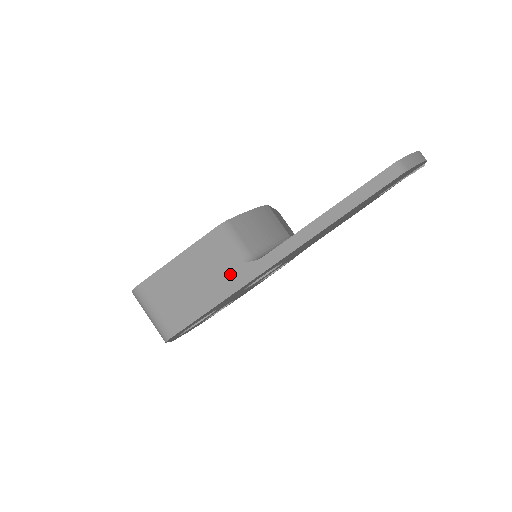
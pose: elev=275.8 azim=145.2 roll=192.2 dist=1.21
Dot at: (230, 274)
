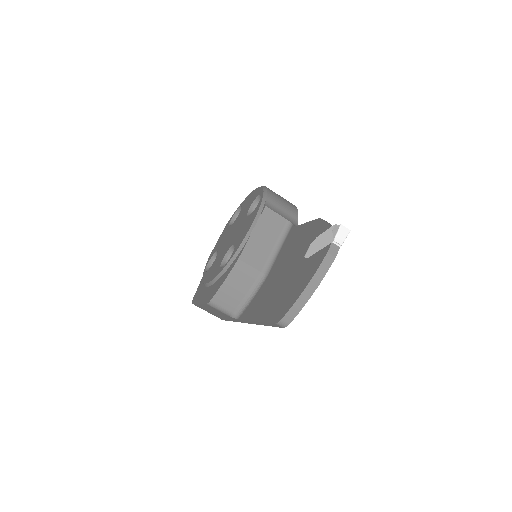
Dot at: (228, 317)
